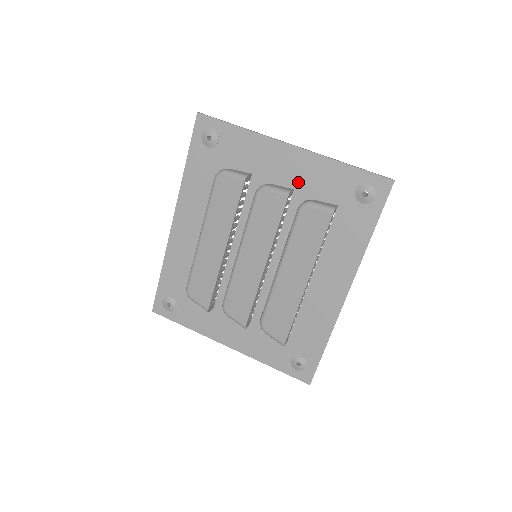
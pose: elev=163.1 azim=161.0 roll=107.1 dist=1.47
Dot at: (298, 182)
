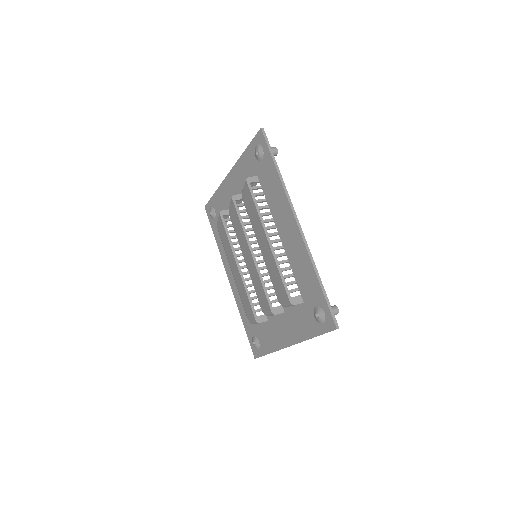
Dot at: (241, 188)
